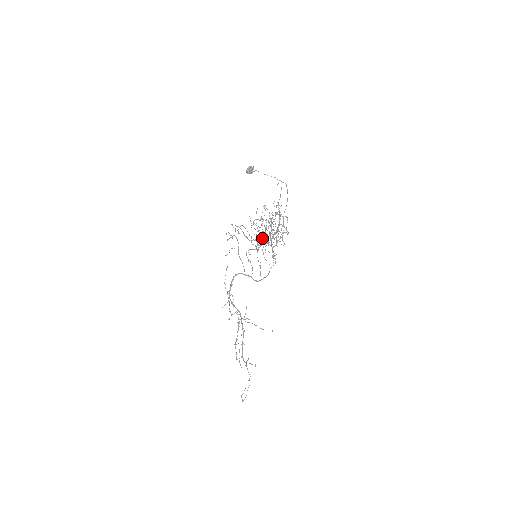
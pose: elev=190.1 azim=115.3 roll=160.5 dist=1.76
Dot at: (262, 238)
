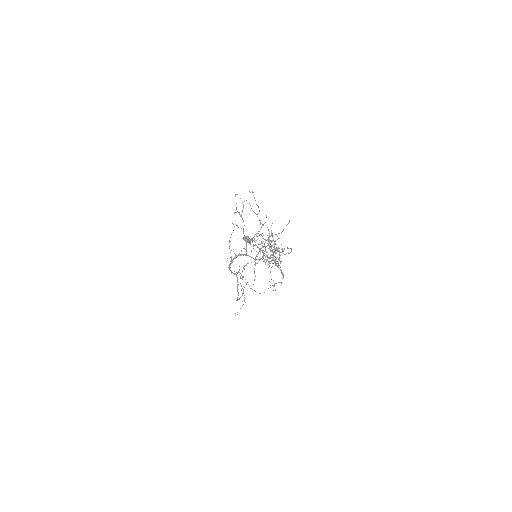
Dot at: occluded
